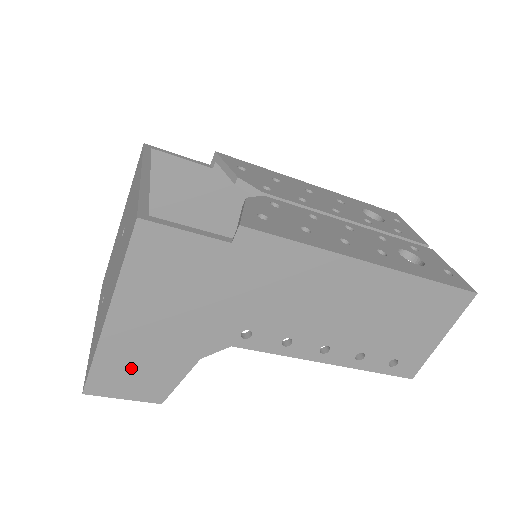
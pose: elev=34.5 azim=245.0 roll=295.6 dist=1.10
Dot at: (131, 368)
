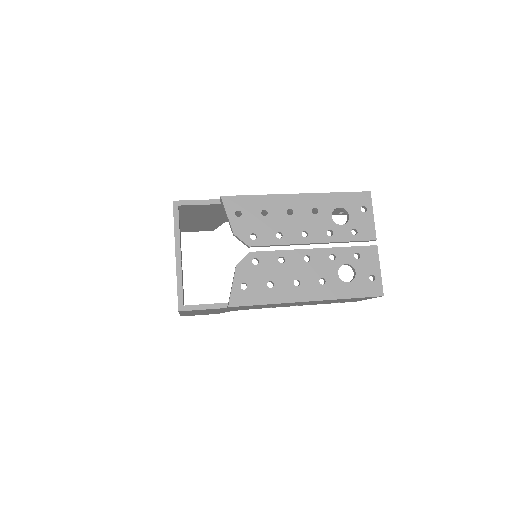
Dot at: occluded
